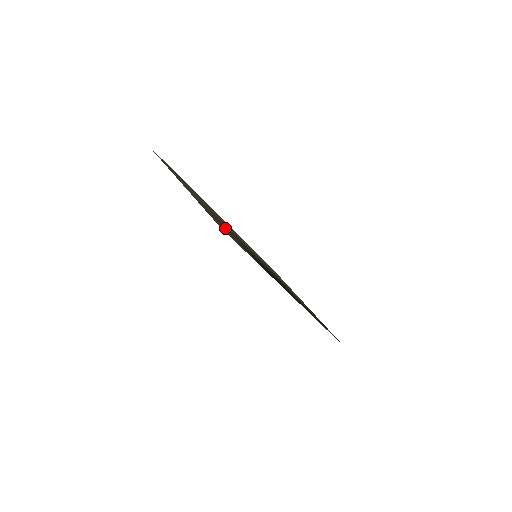
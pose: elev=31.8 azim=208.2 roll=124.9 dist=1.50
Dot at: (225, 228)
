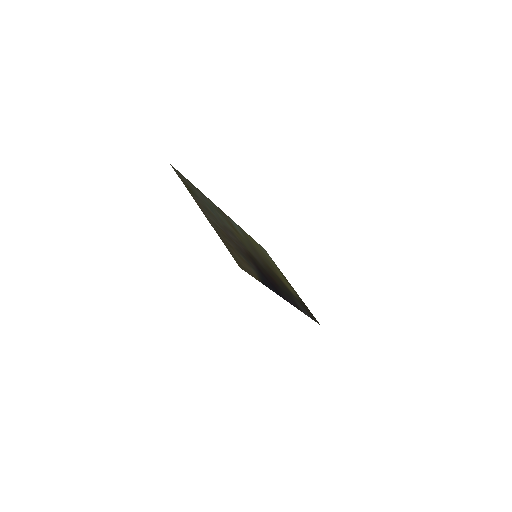
Dot at: (238, 251)
